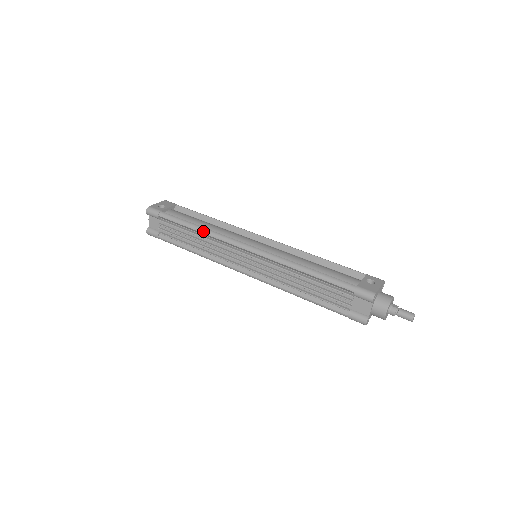
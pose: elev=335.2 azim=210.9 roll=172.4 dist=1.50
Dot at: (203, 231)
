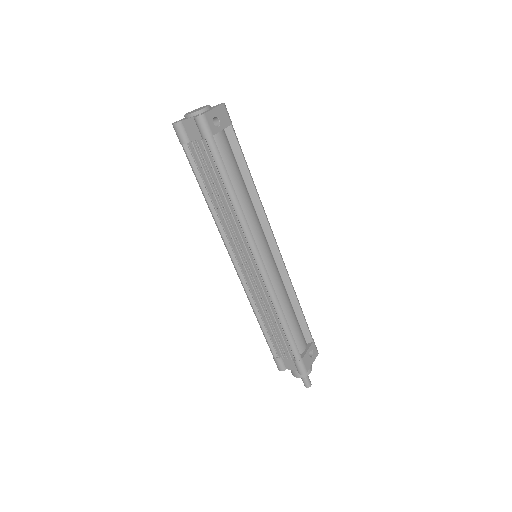
Dot at: (236, 208)
